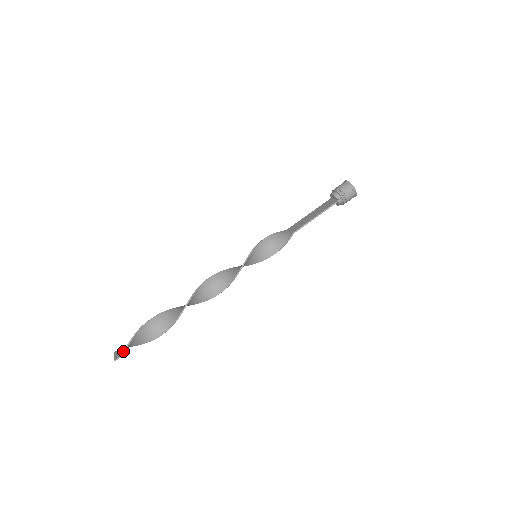
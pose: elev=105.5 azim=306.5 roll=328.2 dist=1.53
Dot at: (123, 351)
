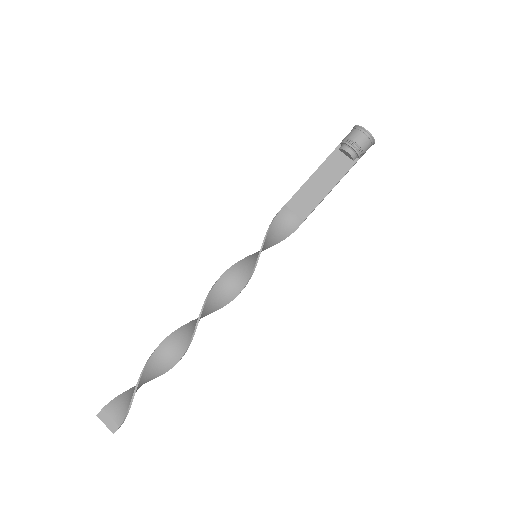
Dot at: (122, 422)
